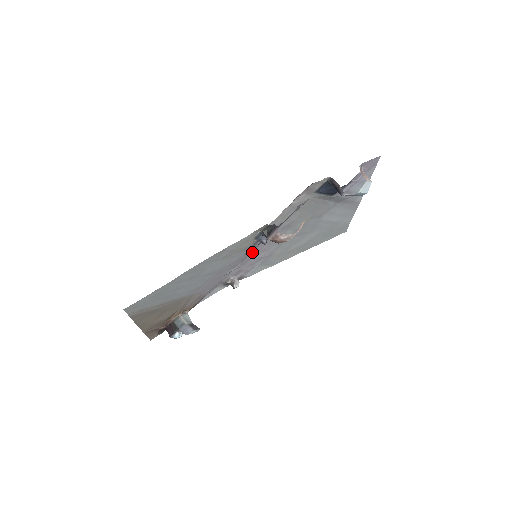
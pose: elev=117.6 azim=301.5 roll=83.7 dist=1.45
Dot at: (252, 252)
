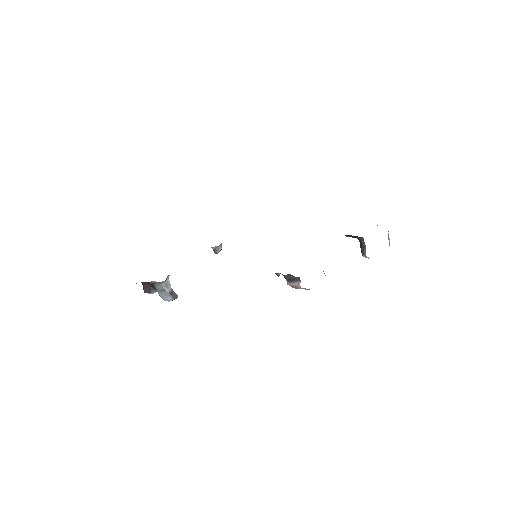
Dot at: occluded
